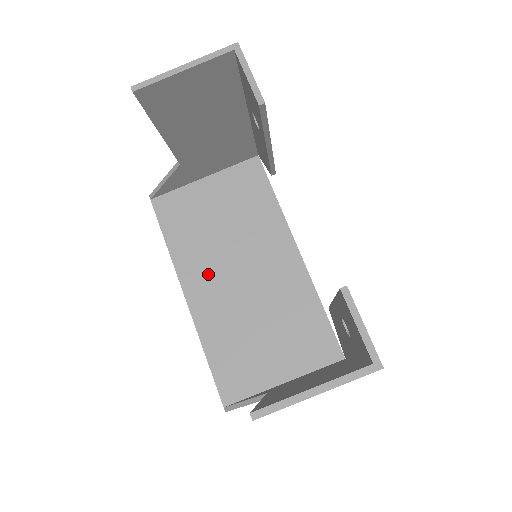
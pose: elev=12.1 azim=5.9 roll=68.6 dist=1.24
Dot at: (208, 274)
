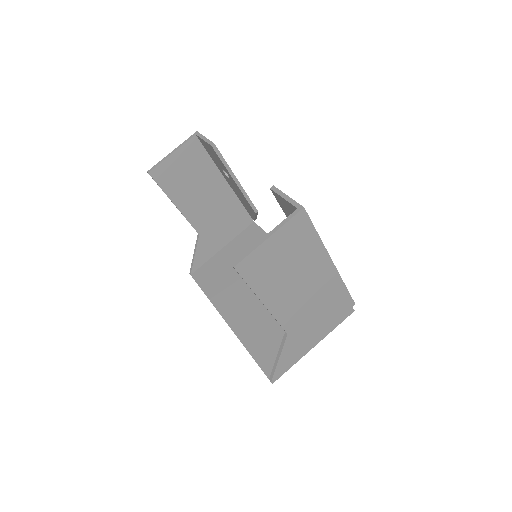
Dot at: (237, 299)
